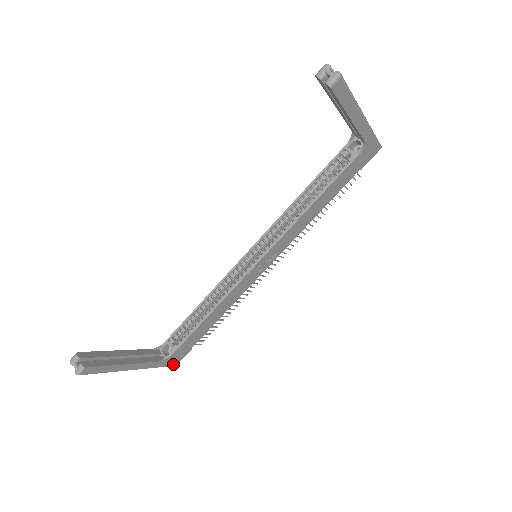
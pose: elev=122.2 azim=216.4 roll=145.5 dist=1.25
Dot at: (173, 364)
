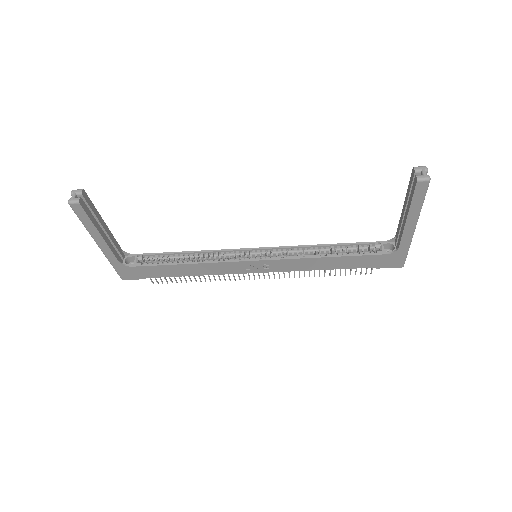
Dot at: (122, 276)
